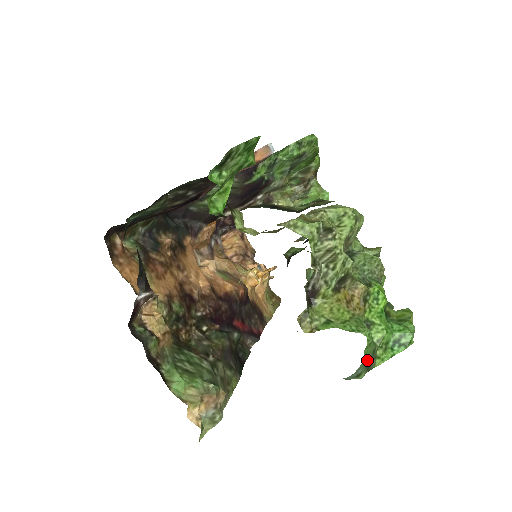
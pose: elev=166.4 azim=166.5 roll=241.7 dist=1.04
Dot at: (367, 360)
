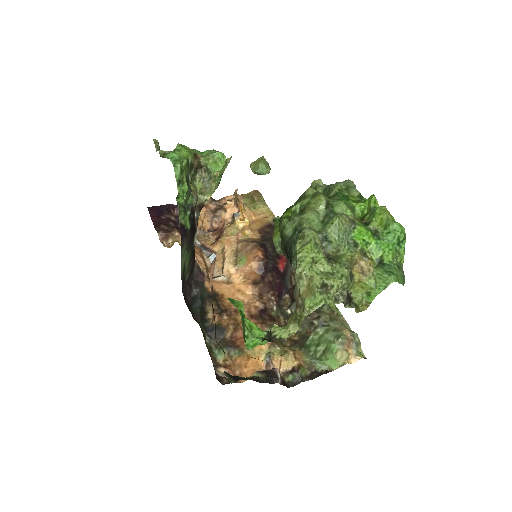
Dot at: (402, 278)
